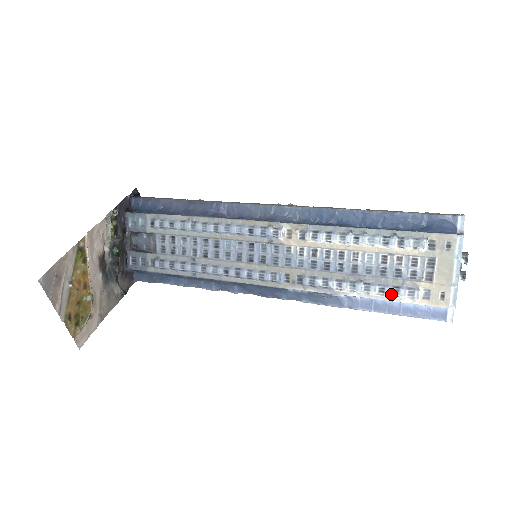
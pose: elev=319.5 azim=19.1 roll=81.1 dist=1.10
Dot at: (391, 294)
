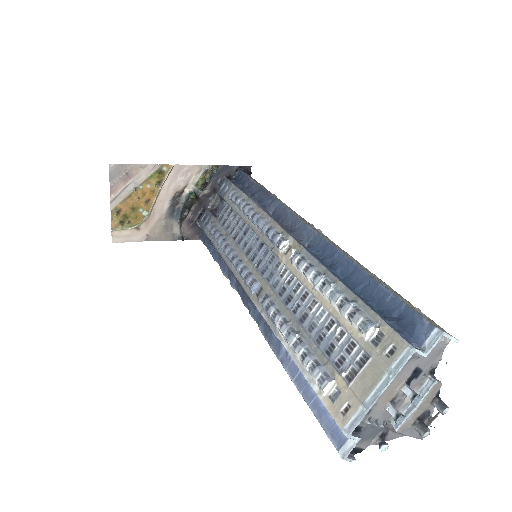
Dot at: (307, 366)
